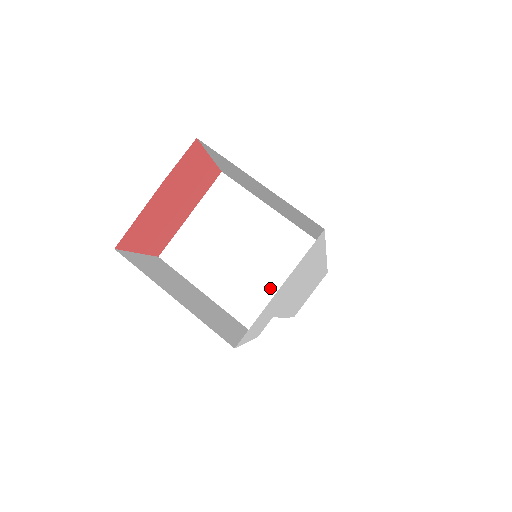
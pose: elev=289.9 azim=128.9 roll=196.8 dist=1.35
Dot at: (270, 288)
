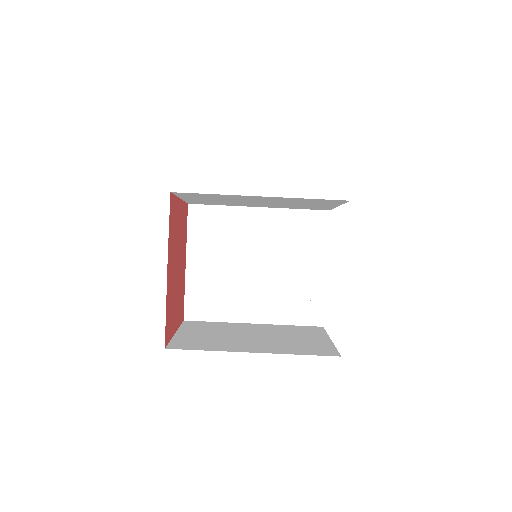
Dot at: (305, 278)
